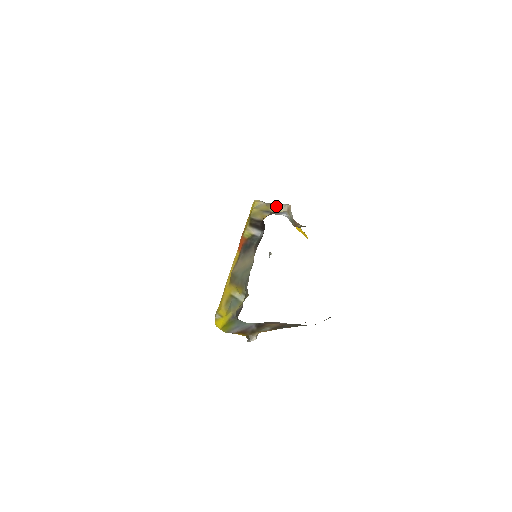
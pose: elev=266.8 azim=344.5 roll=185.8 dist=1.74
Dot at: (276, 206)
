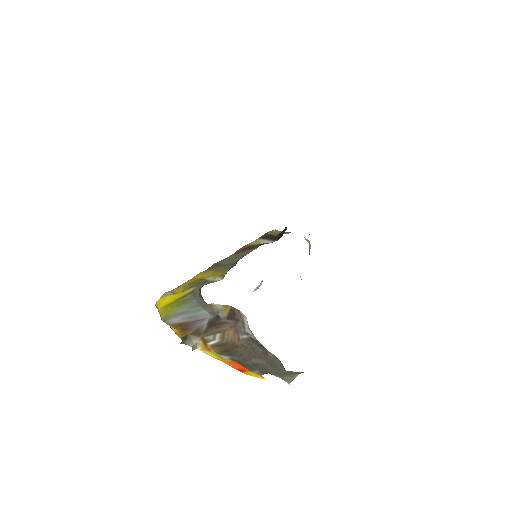
Dot at: occluded
